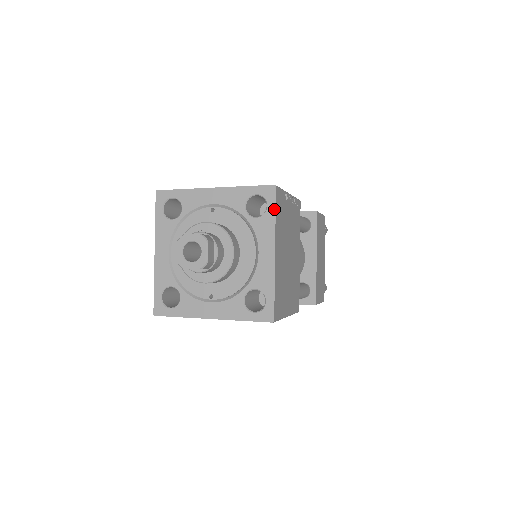
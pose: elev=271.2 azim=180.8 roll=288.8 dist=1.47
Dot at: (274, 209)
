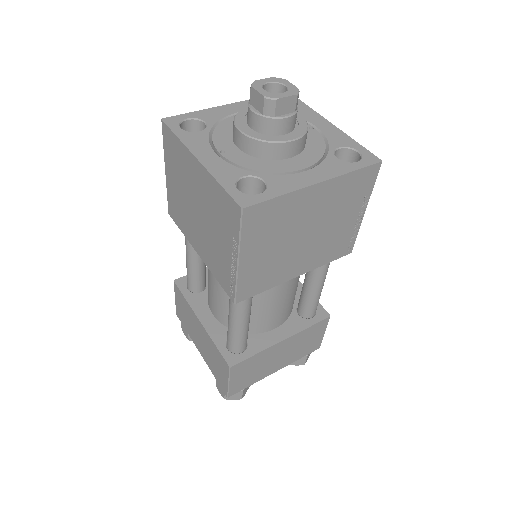
Dot at: (360, 167)
